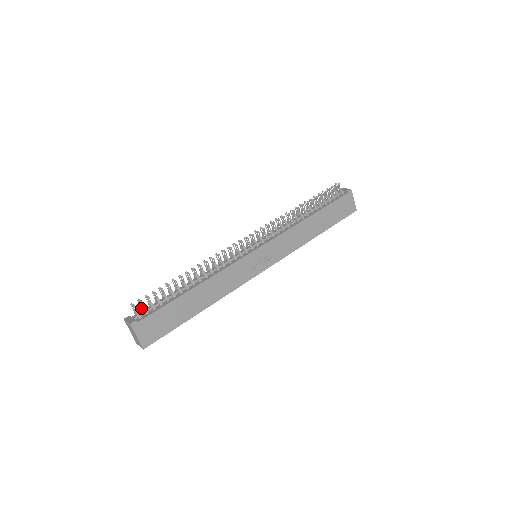
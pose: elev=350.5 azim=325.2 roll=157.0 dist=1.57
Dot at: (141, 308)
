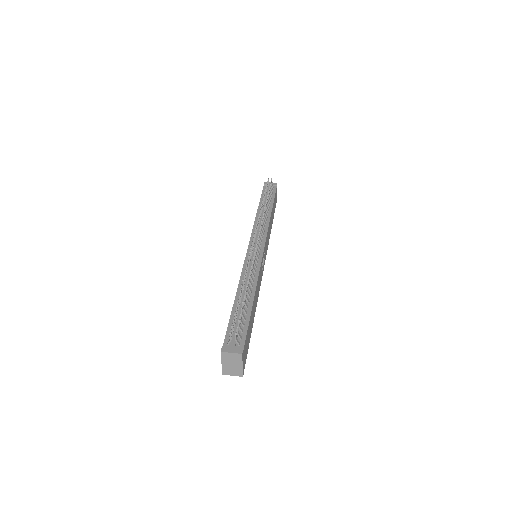
Dot at: occluded
